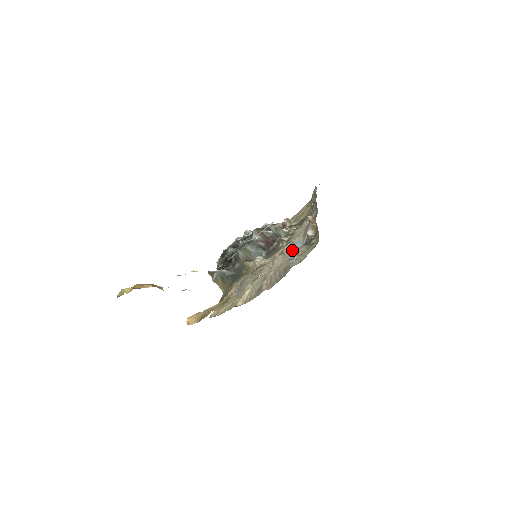
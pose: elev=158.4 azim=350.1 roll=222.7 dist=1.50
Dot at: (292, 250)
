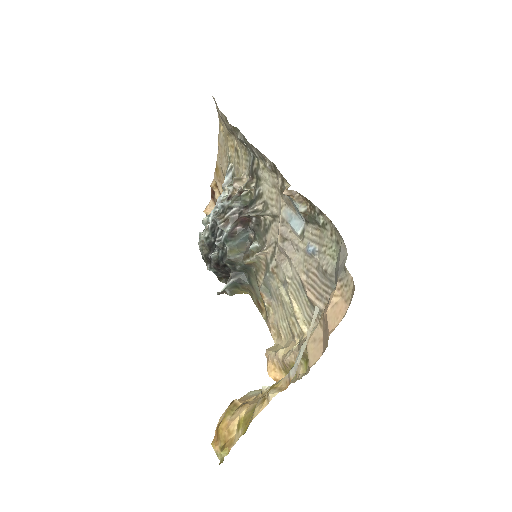
Dot at: (296, 234)
